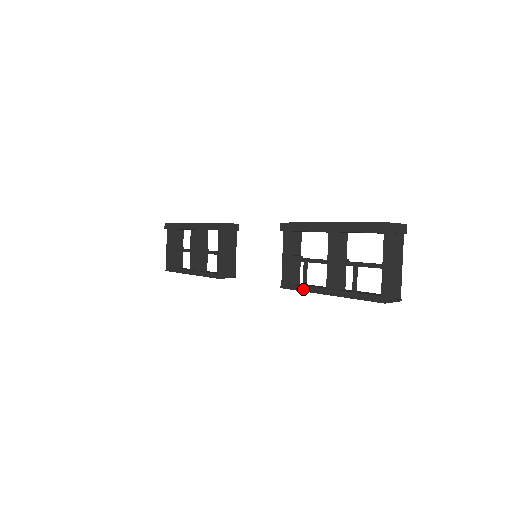
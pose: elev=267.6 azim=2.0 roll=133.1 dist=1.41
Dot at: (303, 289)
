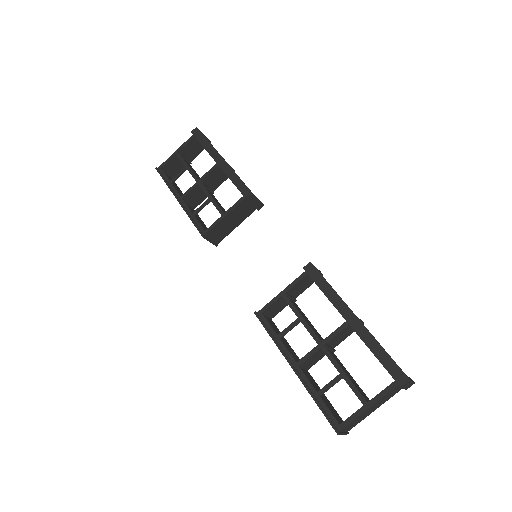
Dot at: (275, 339)
